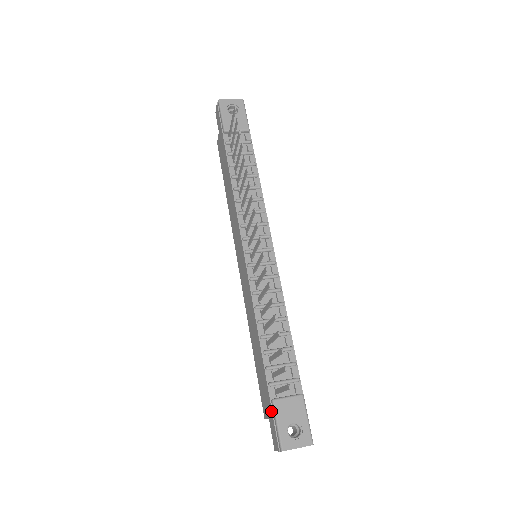
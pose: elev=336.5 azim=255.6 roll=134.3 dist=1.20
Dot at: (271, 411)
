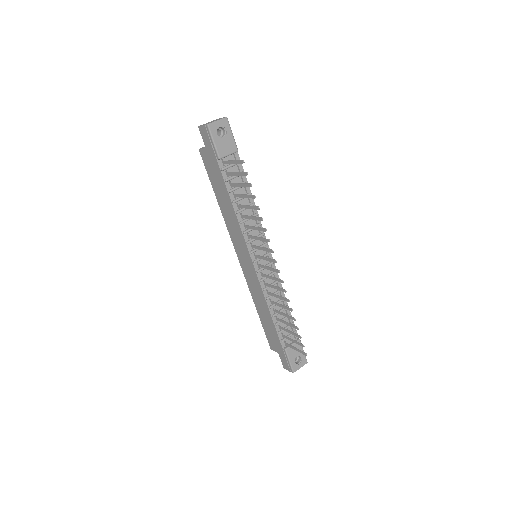
Dot at: (284, 354)
